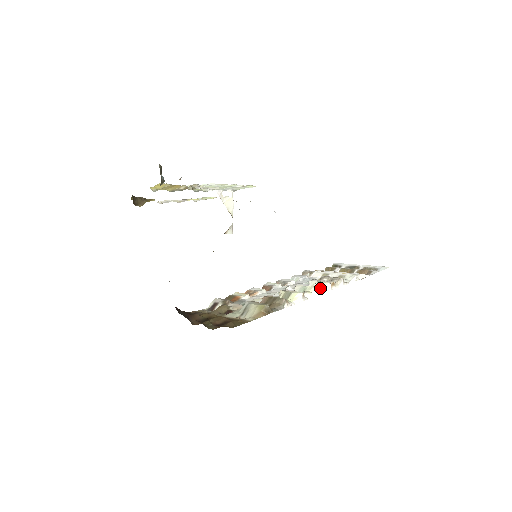
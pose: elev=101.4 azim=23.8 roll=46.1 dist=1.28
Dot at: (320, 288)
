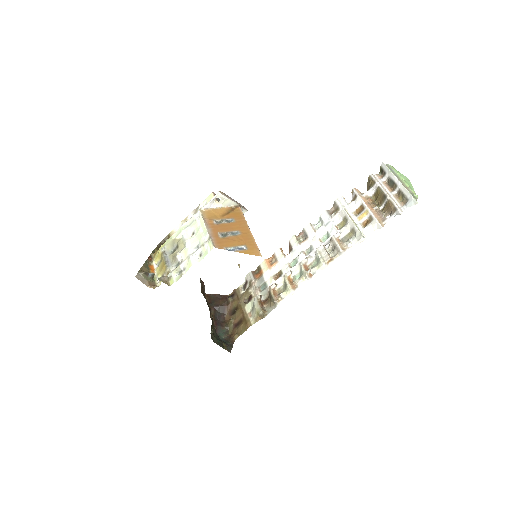
Dot at: (318, 266)
